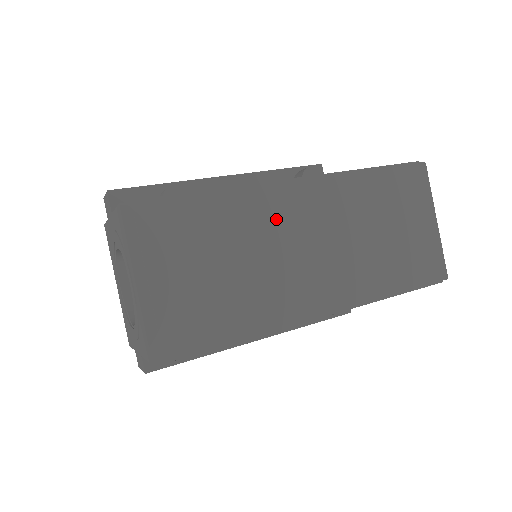
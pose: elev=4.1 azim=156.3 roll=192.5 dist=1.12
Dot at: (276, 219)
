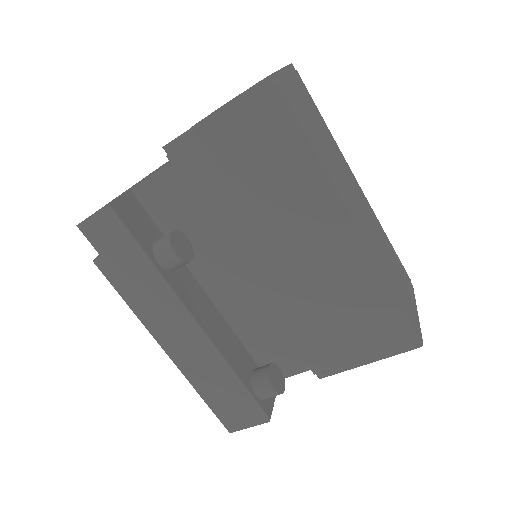
Dot at: (346, 171)
